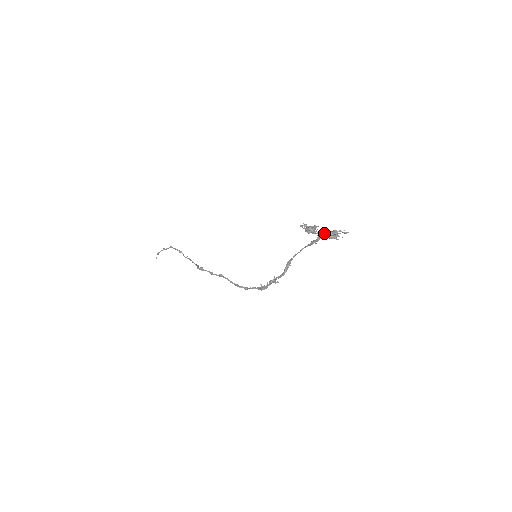
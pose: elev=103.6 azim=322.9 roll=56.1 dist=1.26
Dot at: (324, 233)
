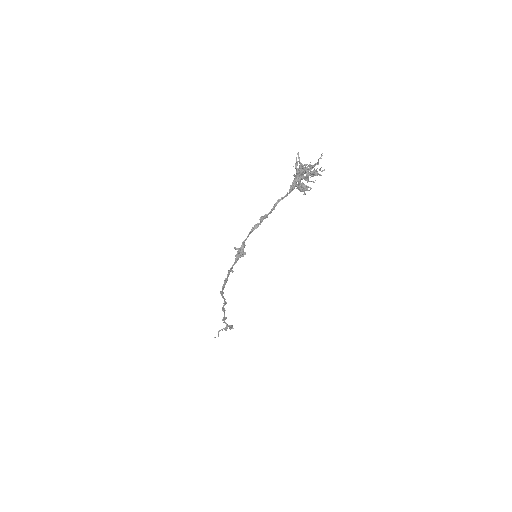
Dot at: (303, 166)
